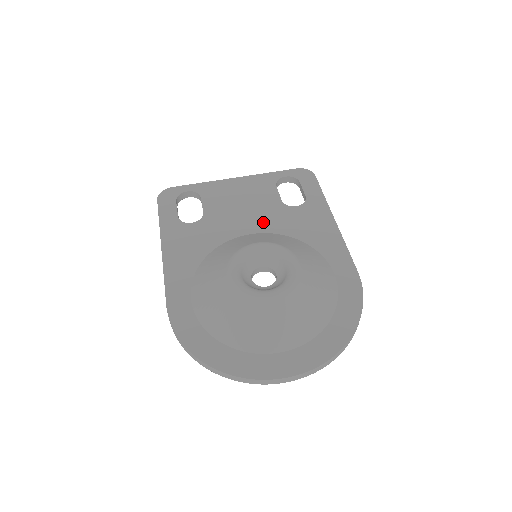
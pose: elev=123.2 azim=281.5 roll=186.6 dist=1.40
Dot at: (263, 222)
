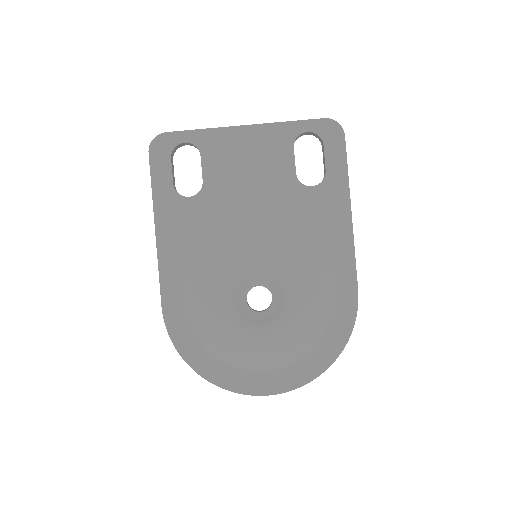
Dot at: (270, 207)
